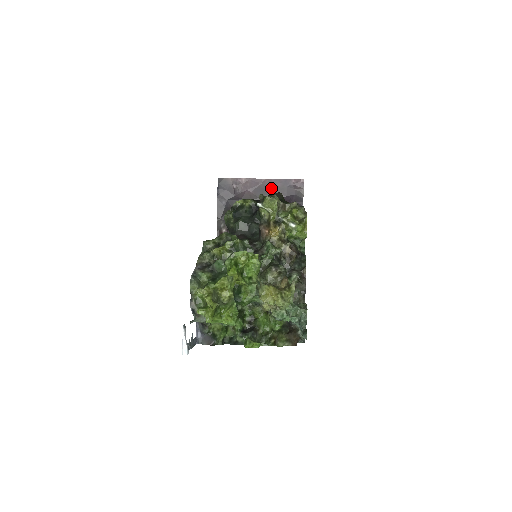
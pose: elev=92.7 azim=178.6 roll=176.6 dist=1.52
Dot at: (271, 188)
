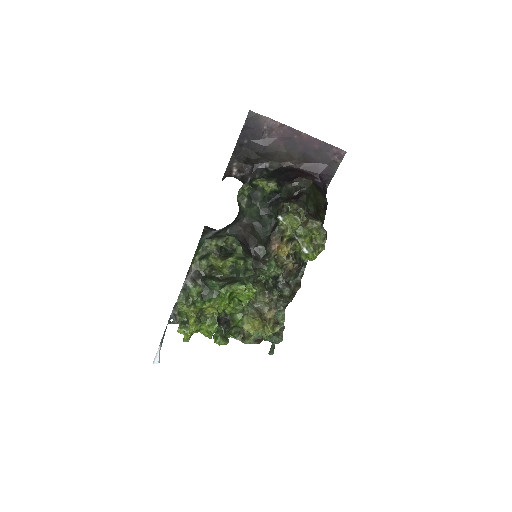
Dot at: (306, 147)
